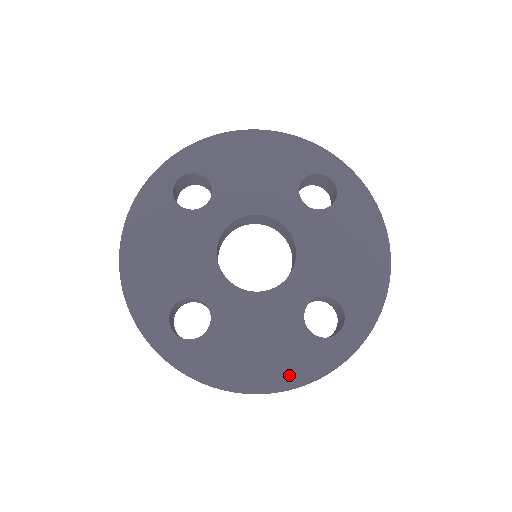
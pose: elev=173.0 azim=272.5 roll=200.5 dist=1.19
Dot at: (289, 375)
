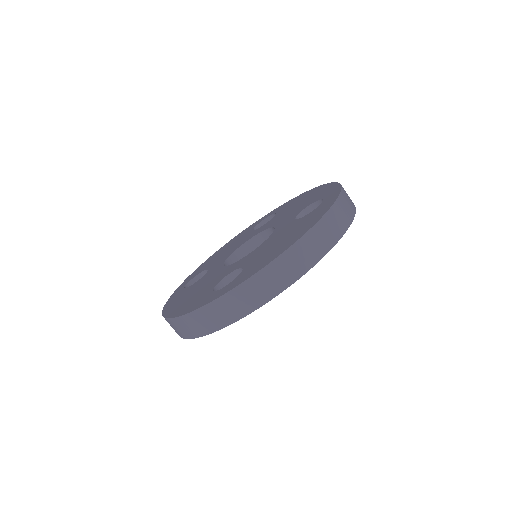
Dot at: occluded
